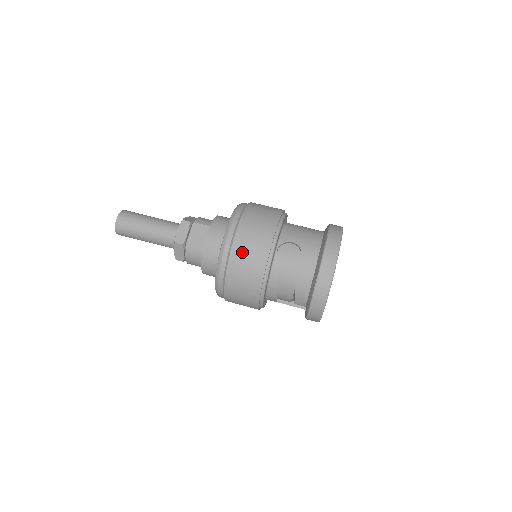
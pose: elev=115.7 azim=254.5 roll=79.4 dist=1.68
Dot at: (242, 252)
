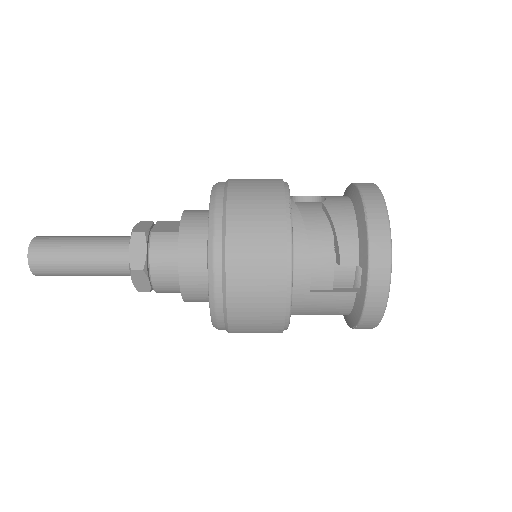
Dot at: (244, 186)
